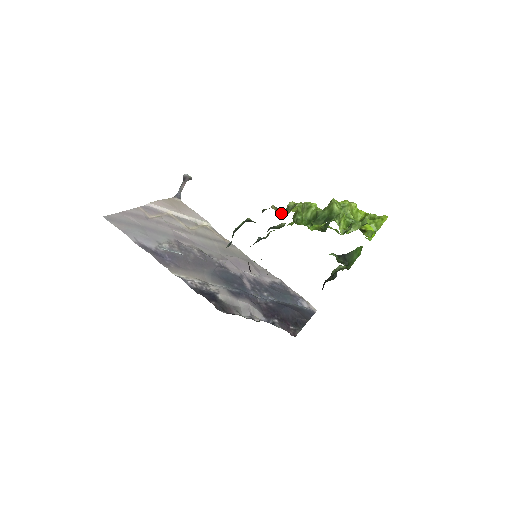
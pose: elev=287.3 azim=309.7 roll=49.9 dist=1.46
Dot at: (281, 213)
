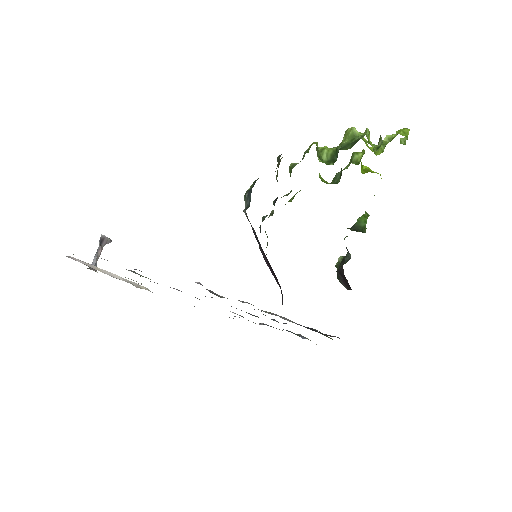
Dot at: occluded
